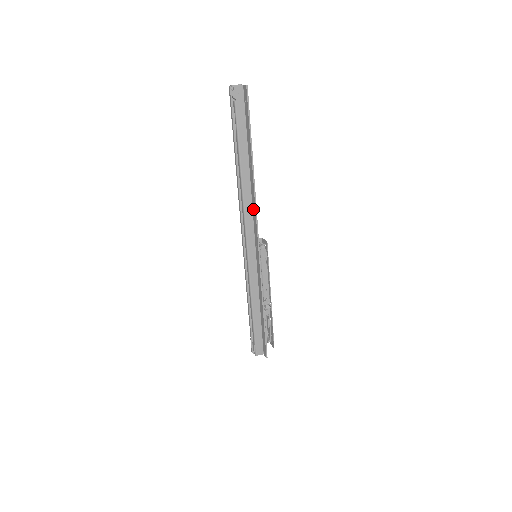
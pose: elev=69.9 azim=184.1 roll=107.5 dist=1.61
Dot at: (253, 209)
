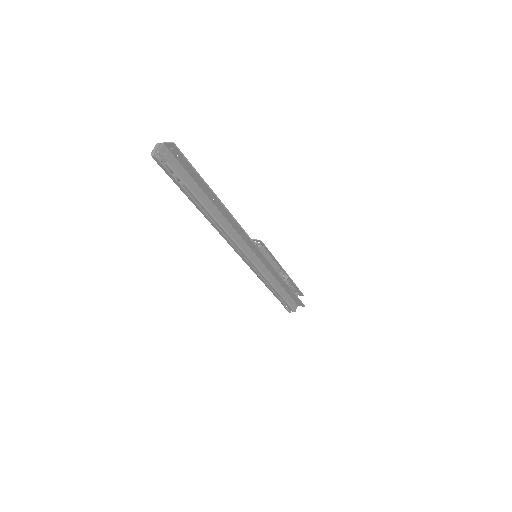
Dot at: (236, 229)
